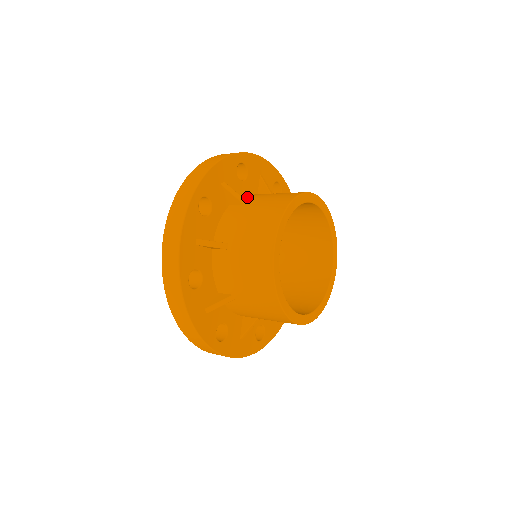
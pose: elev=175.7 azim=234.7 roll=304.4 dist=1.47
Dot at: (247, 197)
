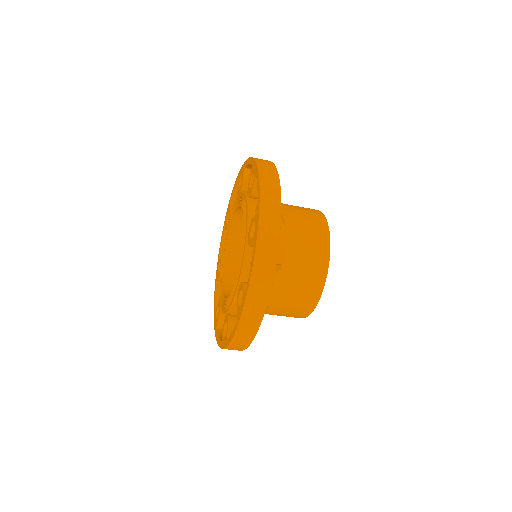
Dot at: occluded
